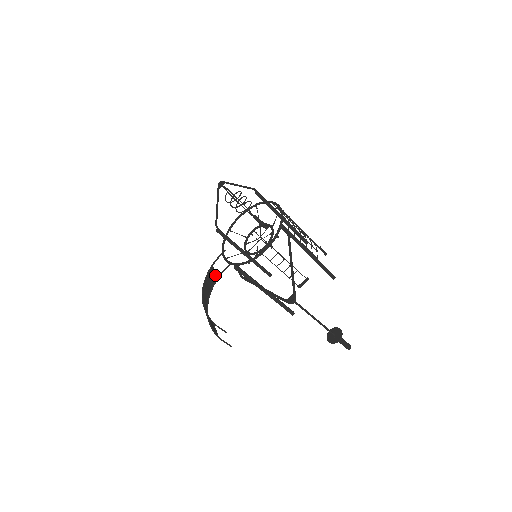
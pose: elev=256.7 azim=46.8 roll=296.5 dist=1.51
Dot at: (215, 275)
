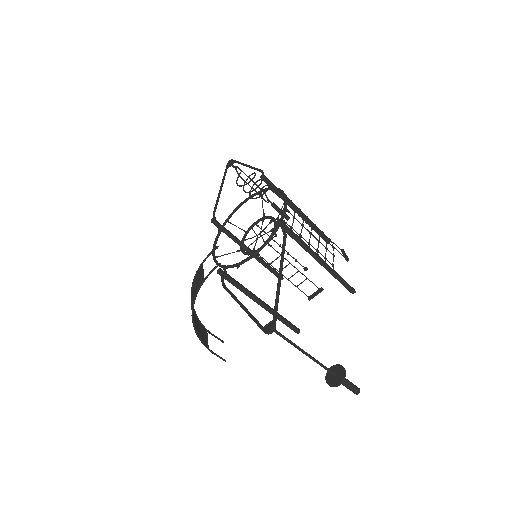
Dot at: (202, 276)
